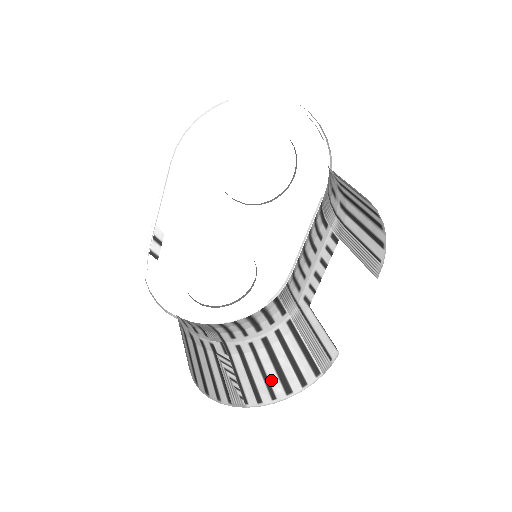
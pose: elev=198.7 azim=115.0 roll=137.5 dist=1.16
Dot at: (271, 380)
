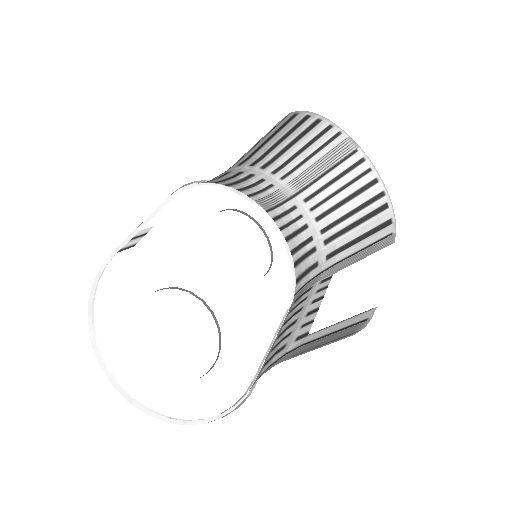
Dot at: occluded
